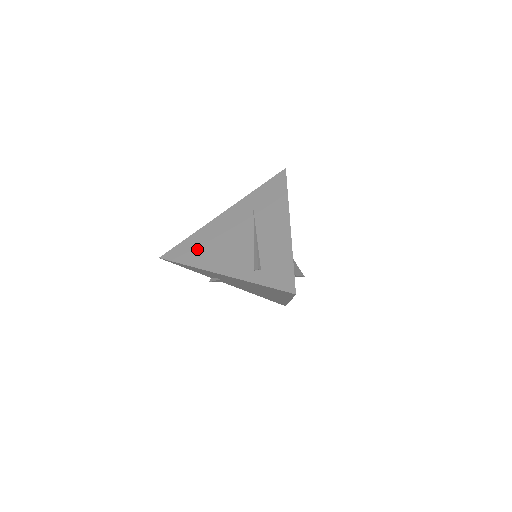
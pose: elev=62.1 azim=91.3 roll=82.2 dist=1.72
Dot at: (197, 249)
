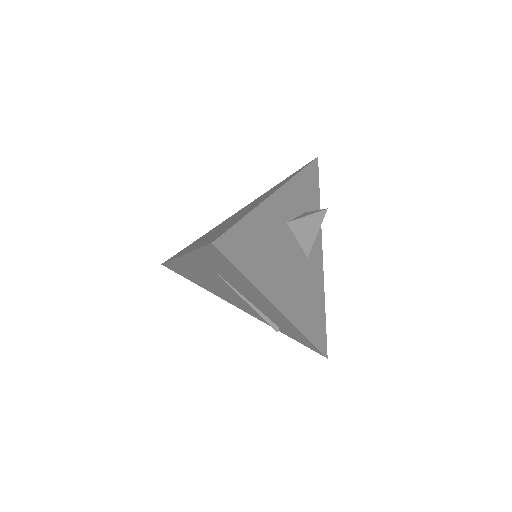
Dot at: (193, 278)
